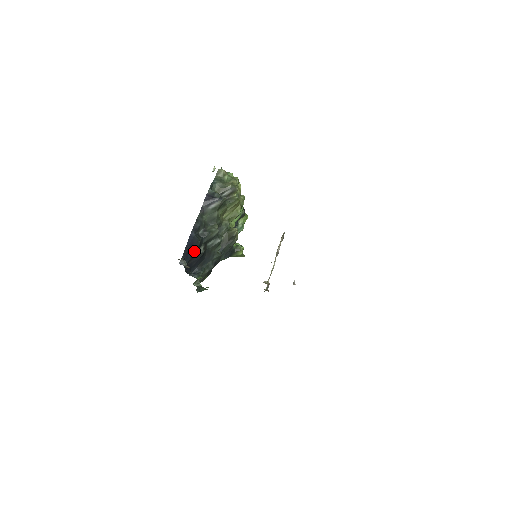
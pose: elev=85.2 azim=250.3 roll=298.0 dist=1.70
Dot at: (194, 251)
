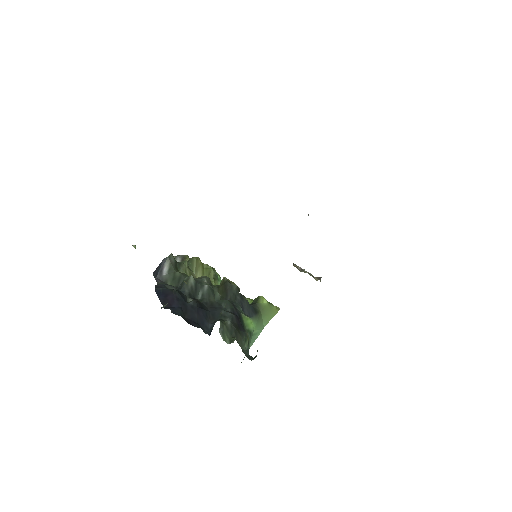
Dot at: (178, 302)
